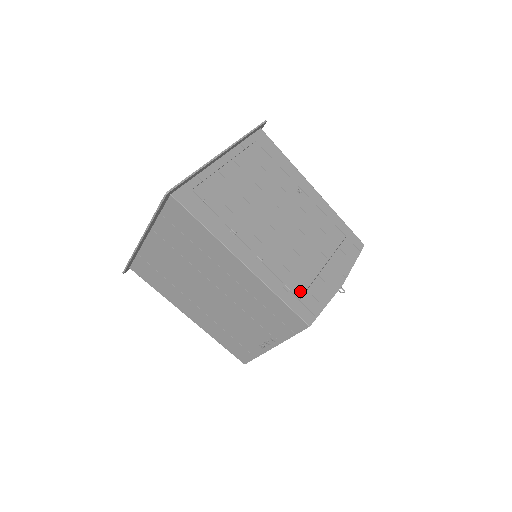
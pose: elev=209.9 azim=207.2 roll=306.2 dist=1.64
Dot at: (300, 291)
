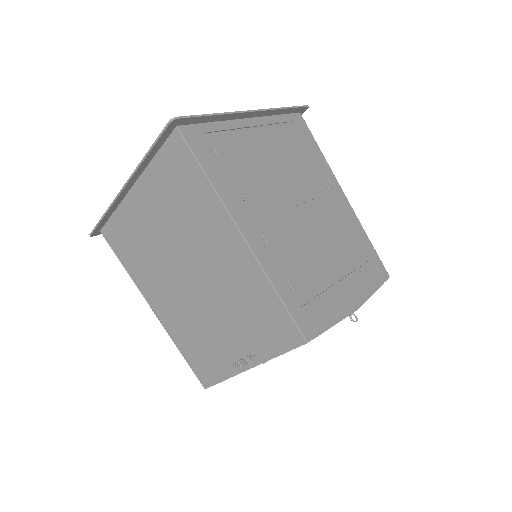
Dot at: (305, 296)
